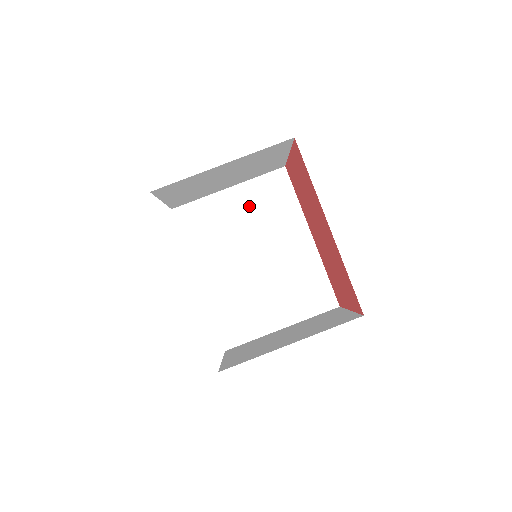
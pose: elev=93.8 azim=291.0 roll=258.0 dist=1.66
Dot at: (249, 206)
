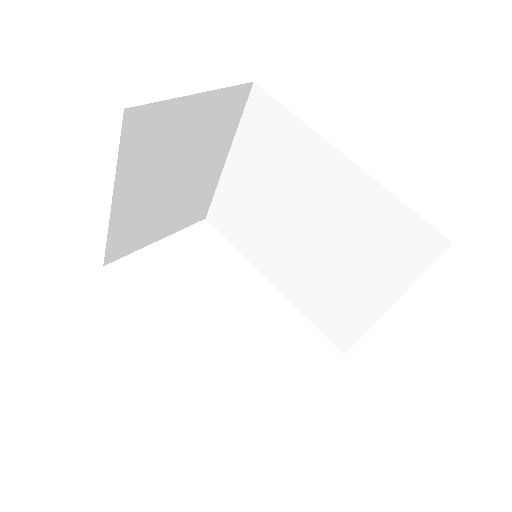
Dot at: (256, 167)
